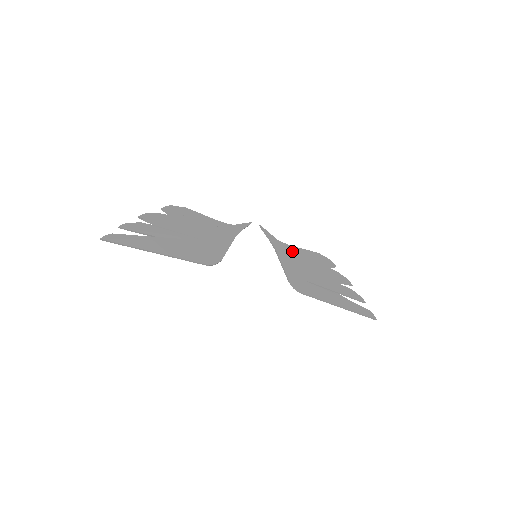
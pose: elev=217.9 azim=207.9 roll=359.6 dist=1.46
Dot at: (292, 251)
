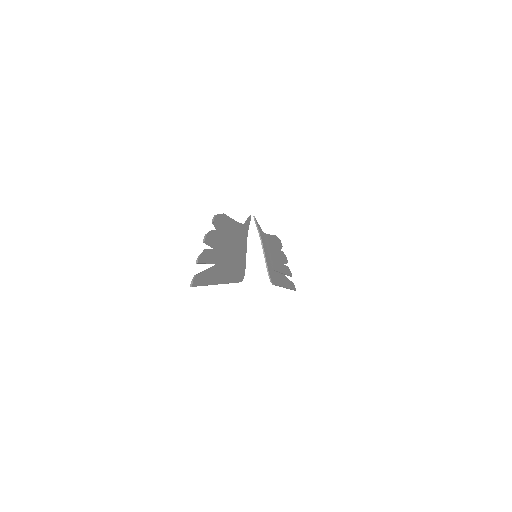
Dot at: (268, 240)
